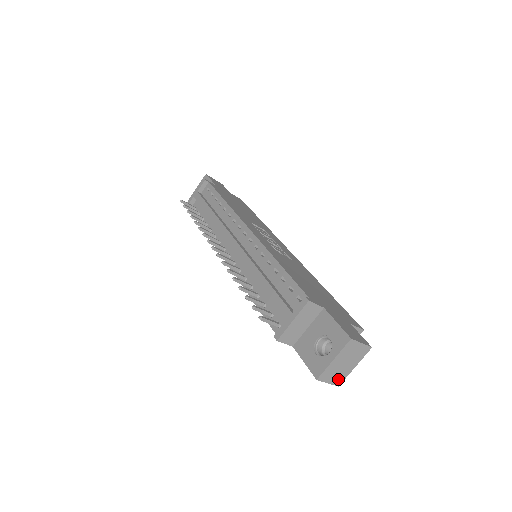
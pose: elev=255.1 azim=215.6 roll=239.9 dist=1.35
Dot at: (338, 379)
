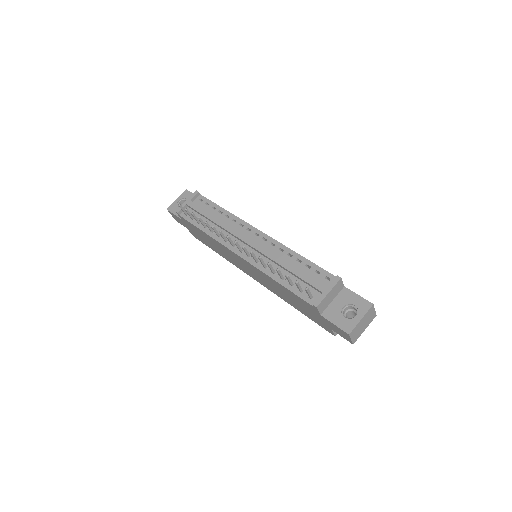
Dot at: (356, 338)
